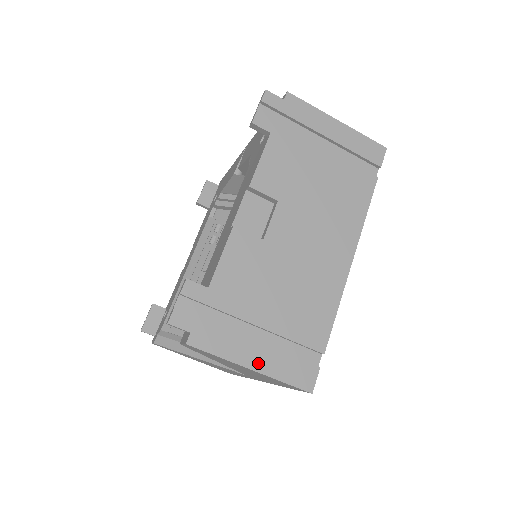
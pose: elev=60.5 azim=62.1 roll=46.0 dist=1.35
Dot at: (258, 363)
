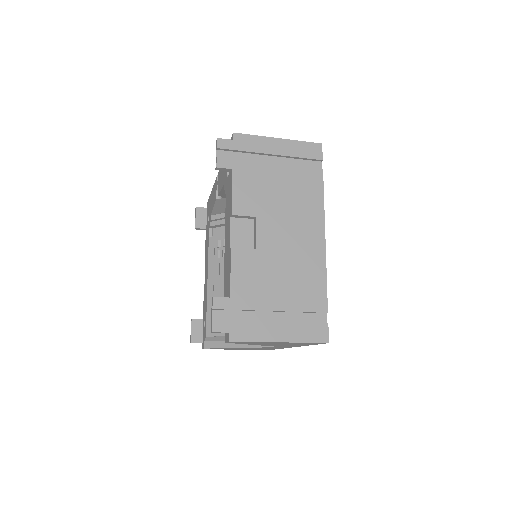
Dot at: (283, 336)
